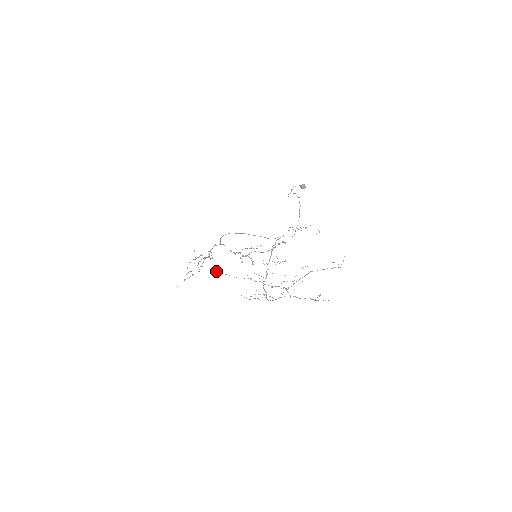
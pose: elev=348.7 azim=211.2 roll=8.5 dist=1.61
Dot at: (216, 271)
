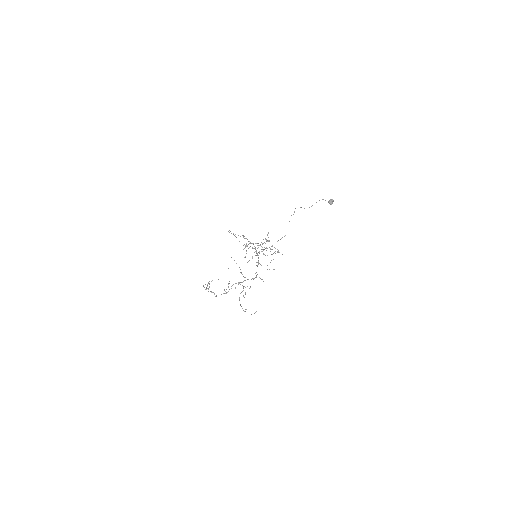
Dot at: occluded
